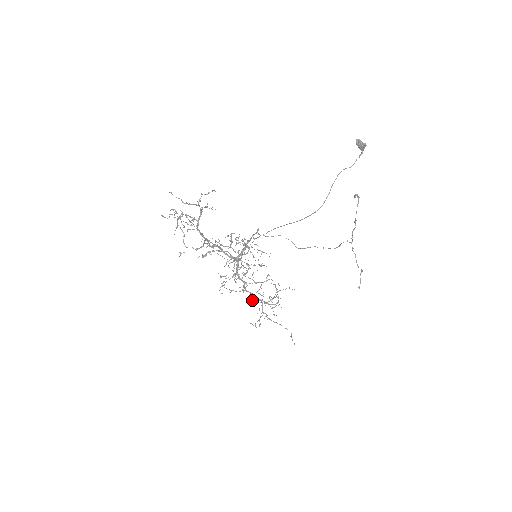
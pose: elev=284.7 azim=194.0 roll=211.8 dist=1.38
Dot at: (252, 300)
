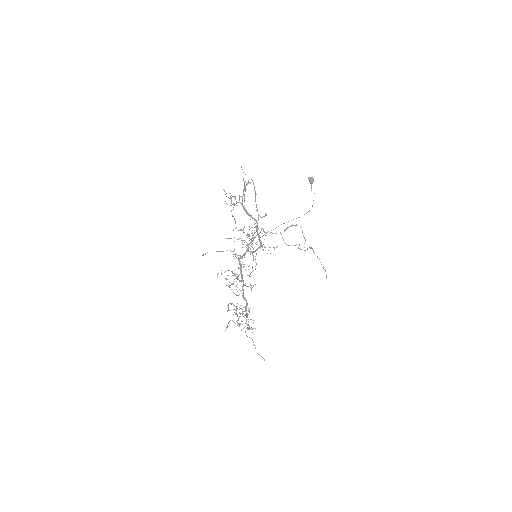
Dot at: occluded
